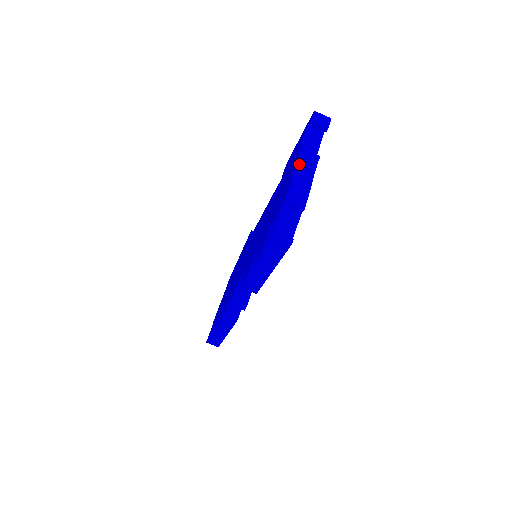
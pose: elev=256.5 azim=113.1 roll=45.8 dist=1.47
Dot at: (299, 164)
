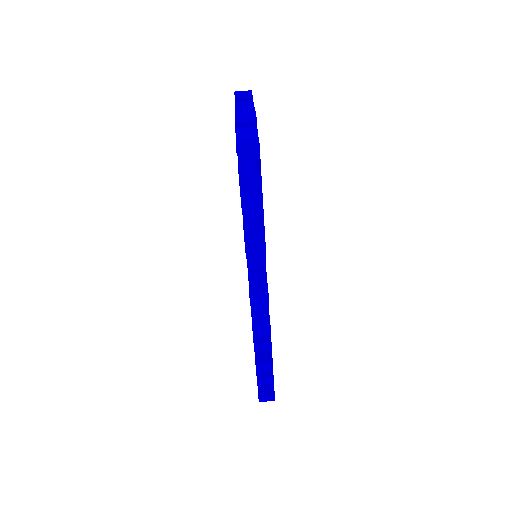
Dot at: (237, 109)
